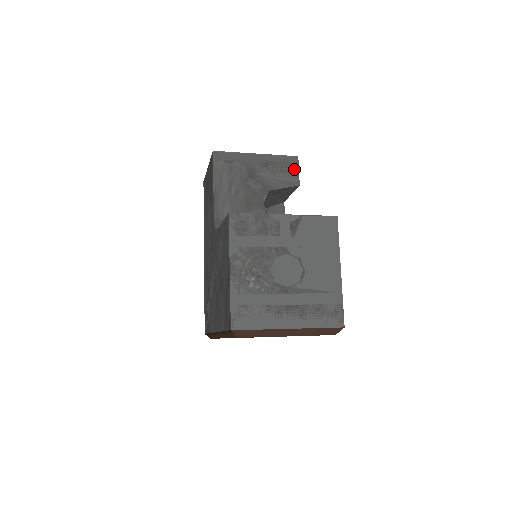
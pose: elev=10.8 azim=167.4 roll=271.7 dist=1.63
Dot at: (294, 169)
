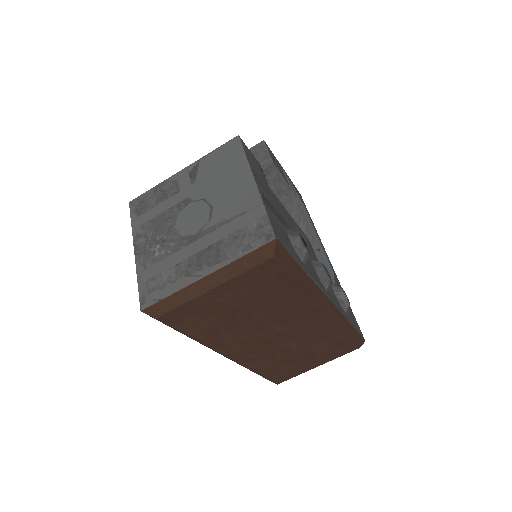
Dot at: (263, 153)
